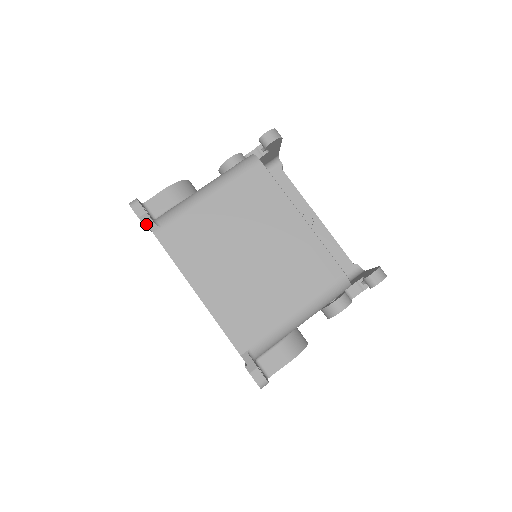
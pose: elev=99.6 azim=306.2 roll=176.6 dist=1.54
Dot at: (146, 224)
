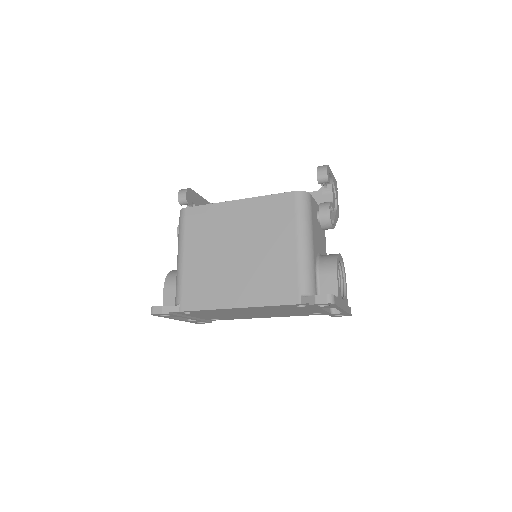
Dot at: (170, 312)
